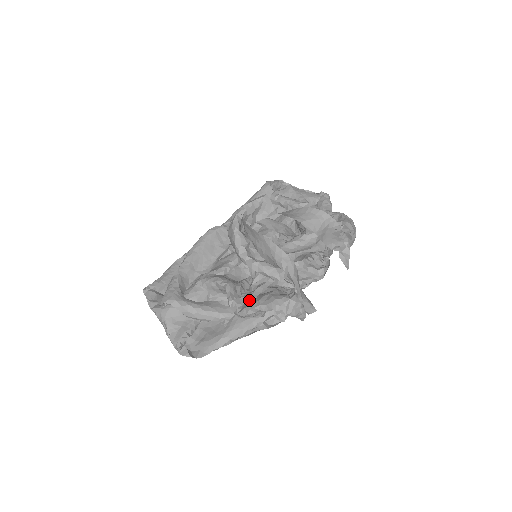
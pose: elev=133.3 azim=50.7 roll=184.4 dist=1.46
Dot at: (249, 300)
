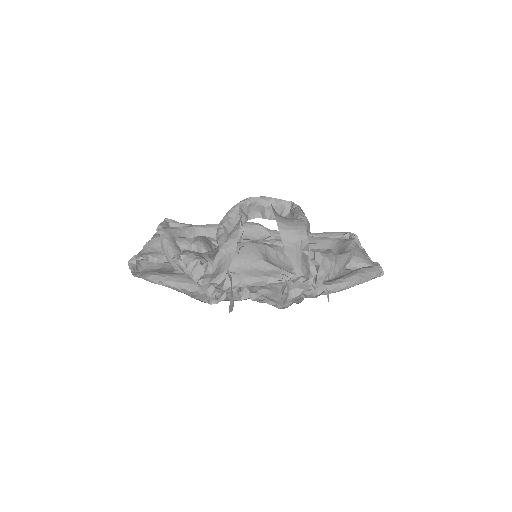
Dot at: occluded
